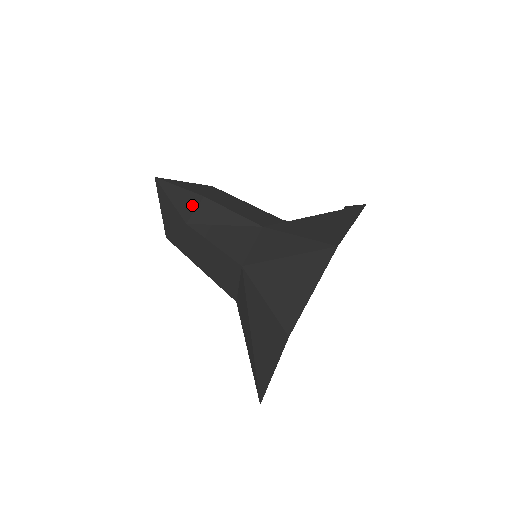
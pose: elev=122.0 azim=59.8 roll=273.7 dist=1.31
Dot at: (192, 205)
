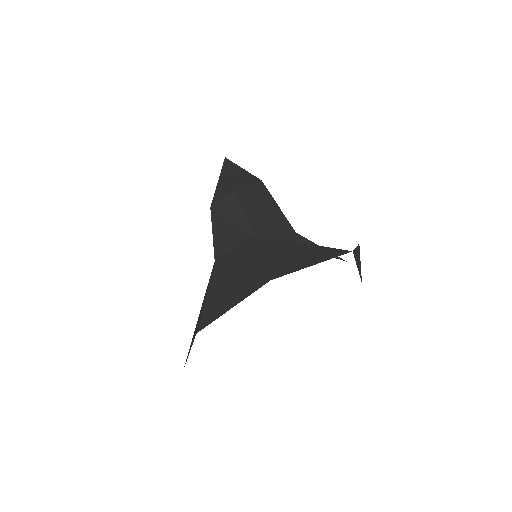
Dot at: (223, 193)
